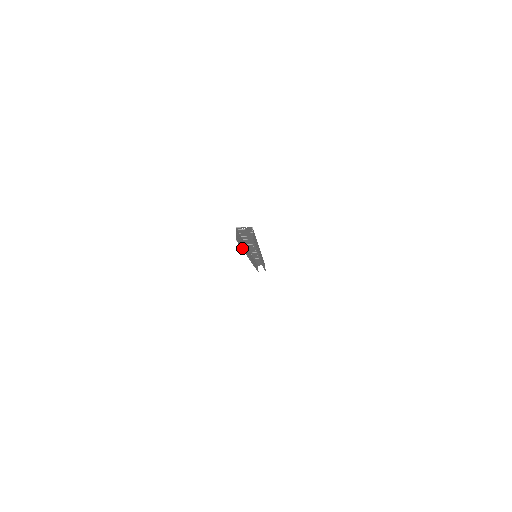
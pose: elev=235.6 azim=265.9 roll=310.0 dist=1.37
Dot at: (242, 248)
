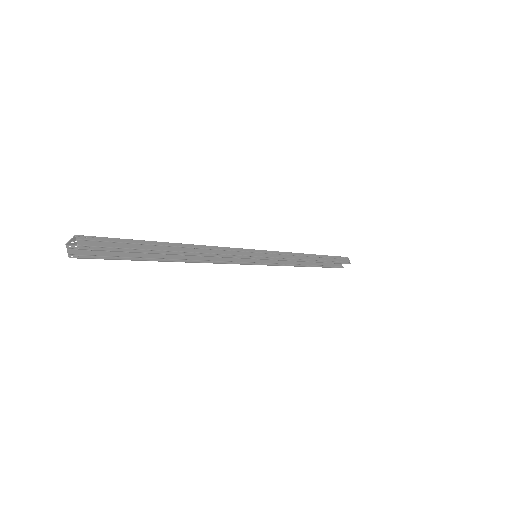
Dot at: (135, 260)
